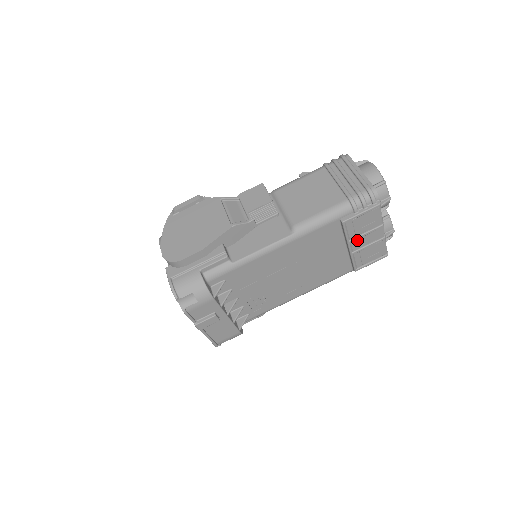
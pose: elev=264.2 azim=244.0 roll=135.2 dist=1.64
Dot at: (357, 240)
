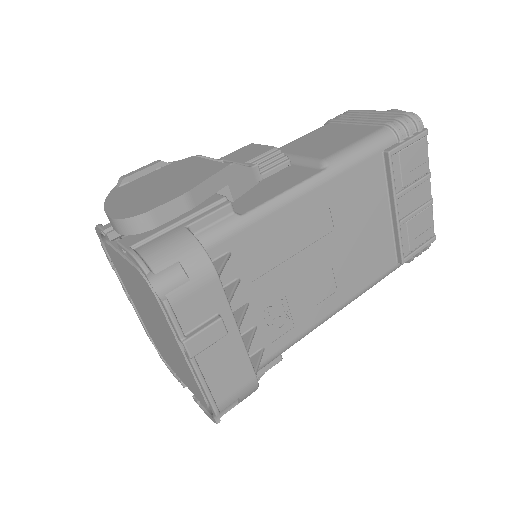
Dot at: (403, 198)
